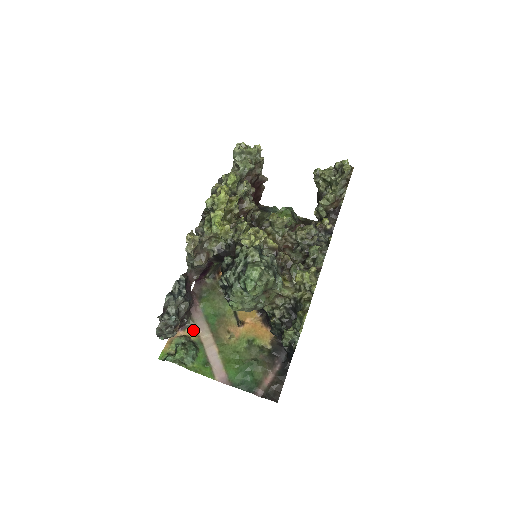
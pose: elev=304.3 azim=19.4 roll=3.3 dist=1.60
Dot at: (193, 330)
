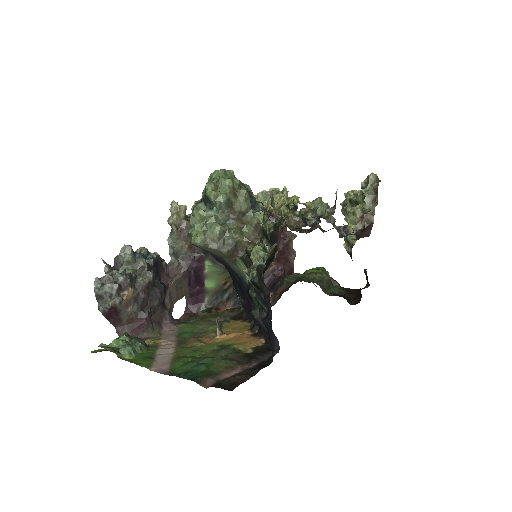
Dot at: (155, 340)
